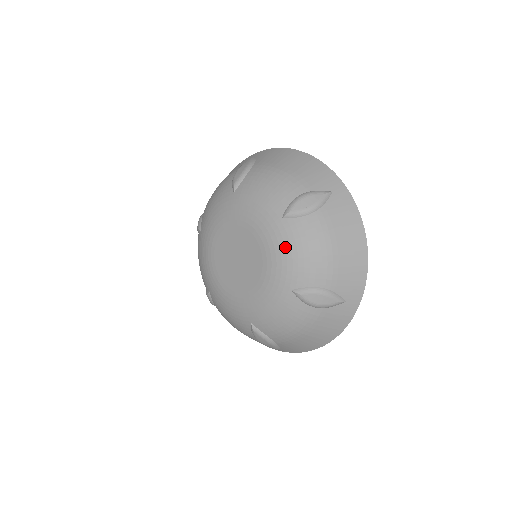
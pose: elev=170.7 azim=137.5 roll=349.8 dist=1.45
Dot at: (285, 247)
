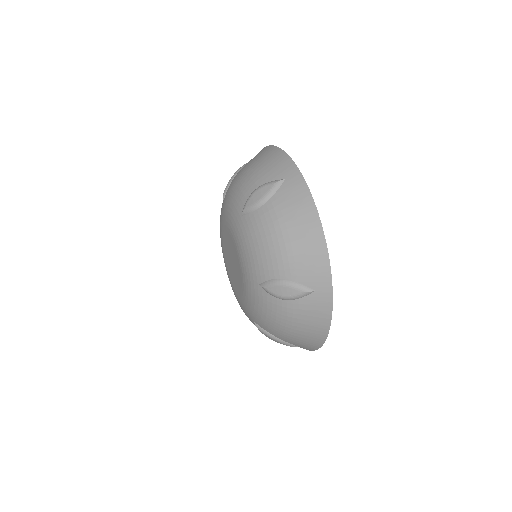
Dot at: (246, 243)
